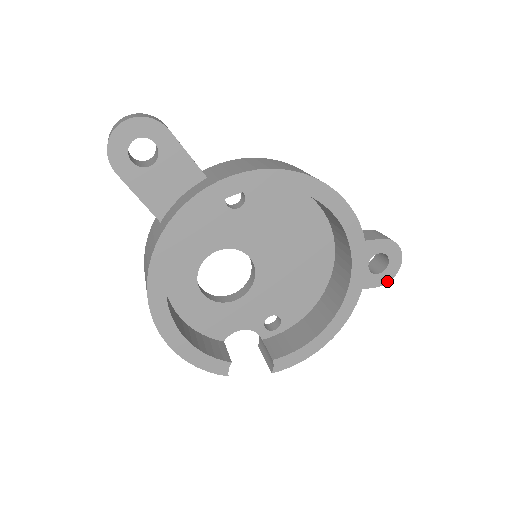
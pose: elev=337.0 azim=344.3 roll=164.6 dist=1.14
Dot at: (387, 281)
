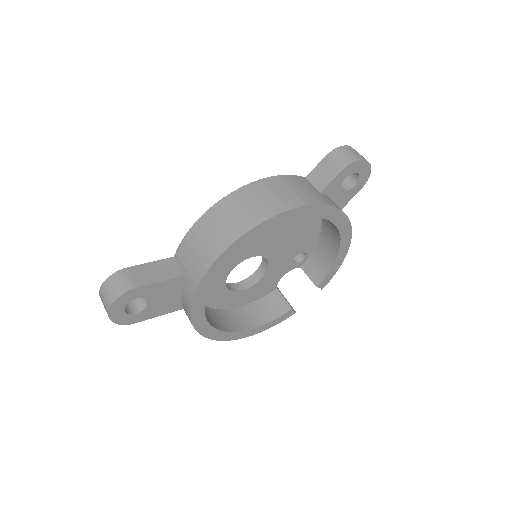
Dot at: (366, 180)
